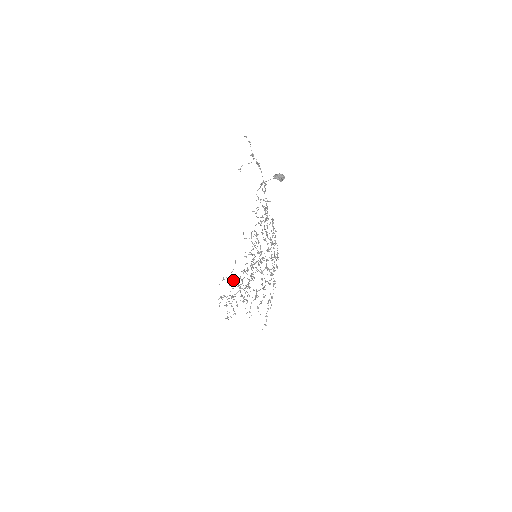
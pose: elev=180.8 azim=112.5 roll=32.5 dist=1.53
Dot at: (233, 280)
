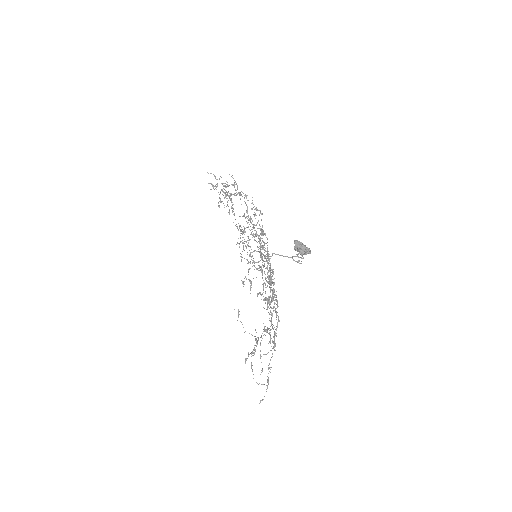
Dot at: (228, 186)
